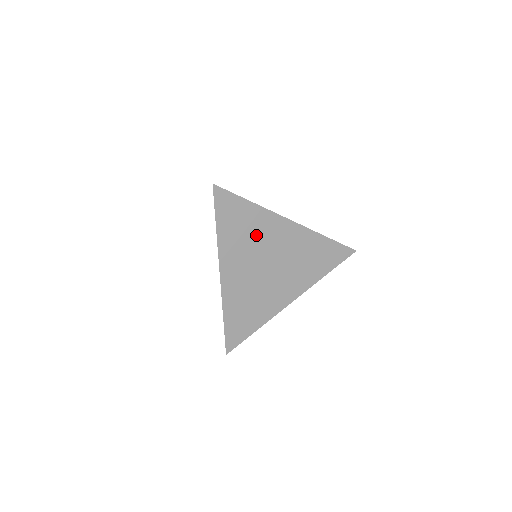
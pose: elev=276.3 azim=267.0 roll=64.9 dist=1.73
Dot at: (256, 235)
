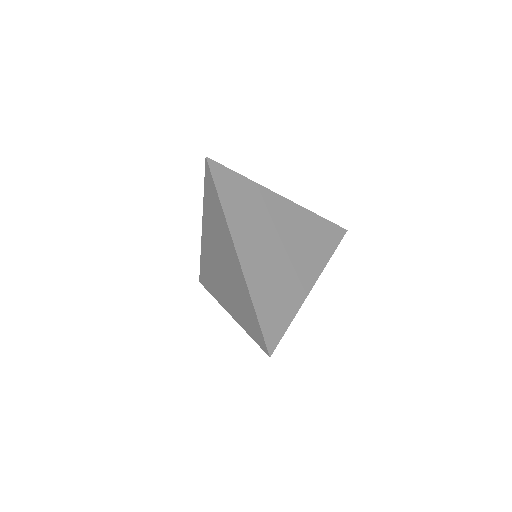
Dot at: (259, 211)
